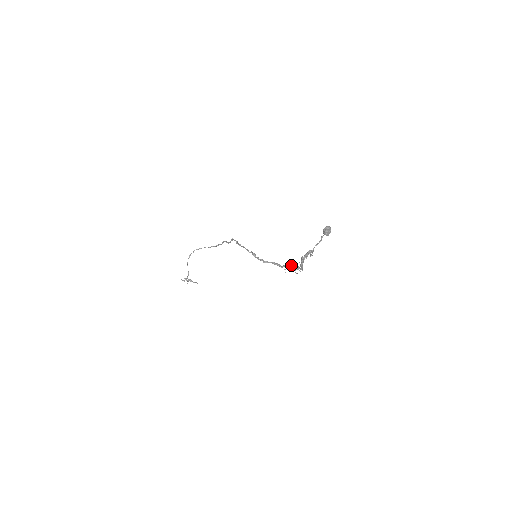
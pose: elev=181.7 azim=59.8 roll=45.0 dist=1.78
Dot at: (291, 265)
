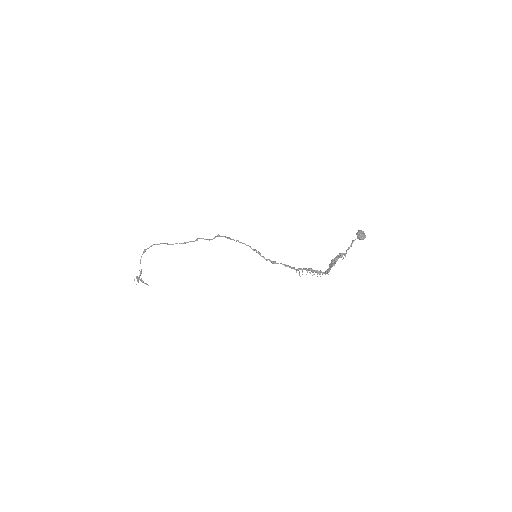
Dot at: (310, 268)
